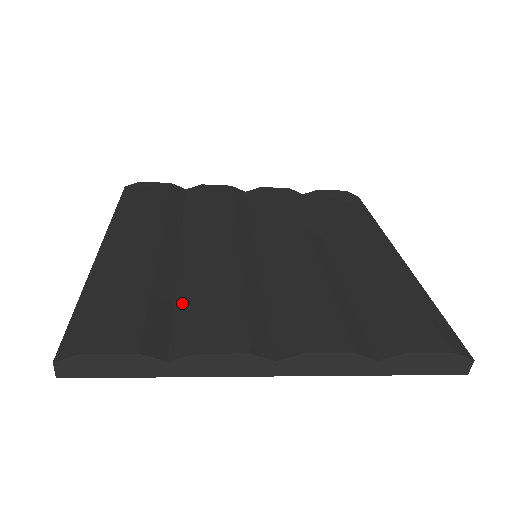
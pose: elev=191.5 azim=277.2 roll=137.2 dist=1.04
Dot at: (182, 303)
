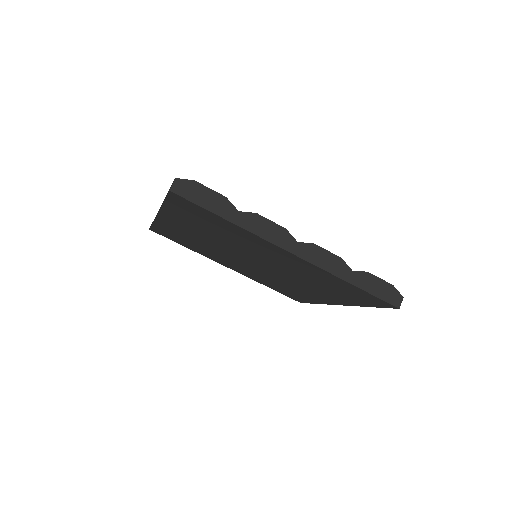
Dot at: occluded
